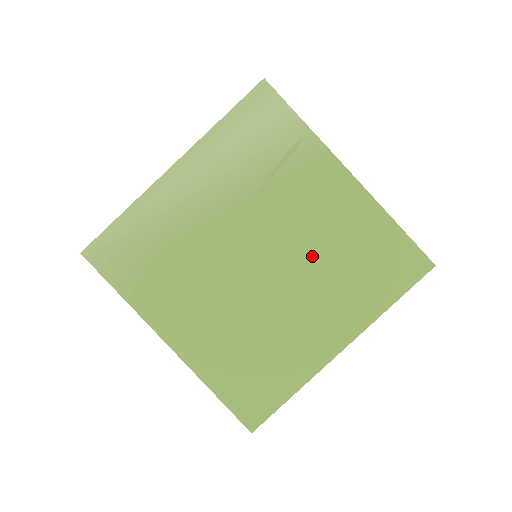
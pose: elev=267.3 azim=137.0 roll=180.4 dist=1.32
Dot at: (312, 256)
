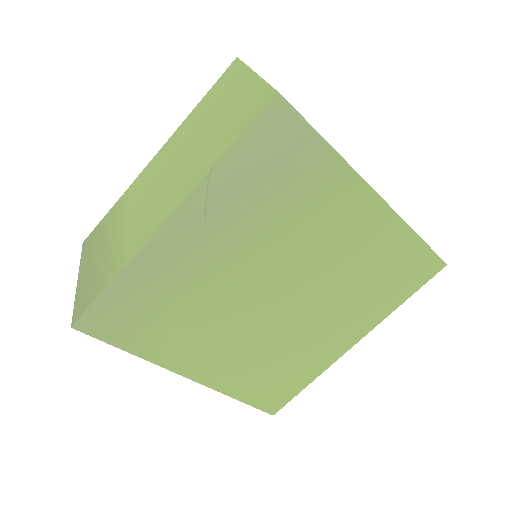
Dot at: (331, 280)
